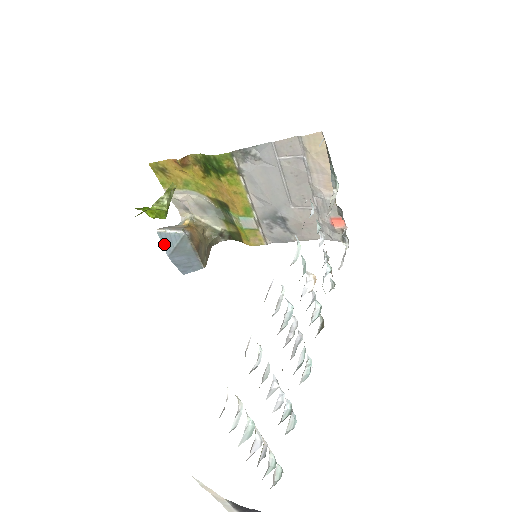
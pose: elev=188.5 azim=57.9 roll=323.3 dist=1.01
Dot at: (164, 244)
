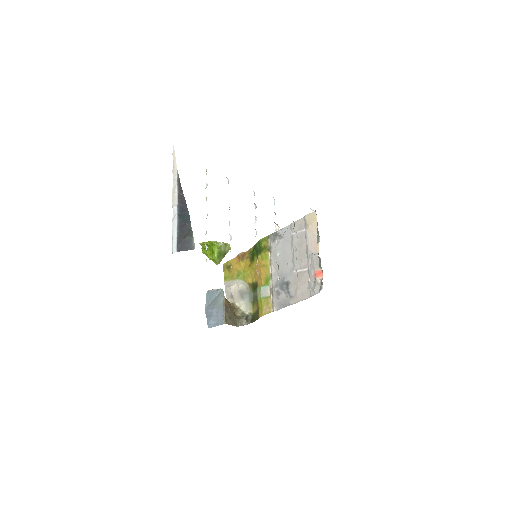
Dot at: (207, 299)
